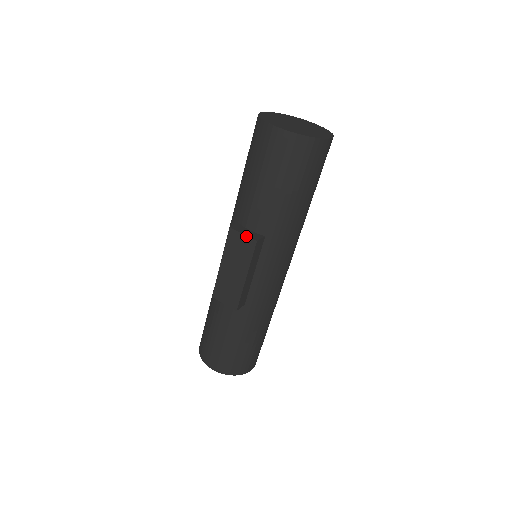
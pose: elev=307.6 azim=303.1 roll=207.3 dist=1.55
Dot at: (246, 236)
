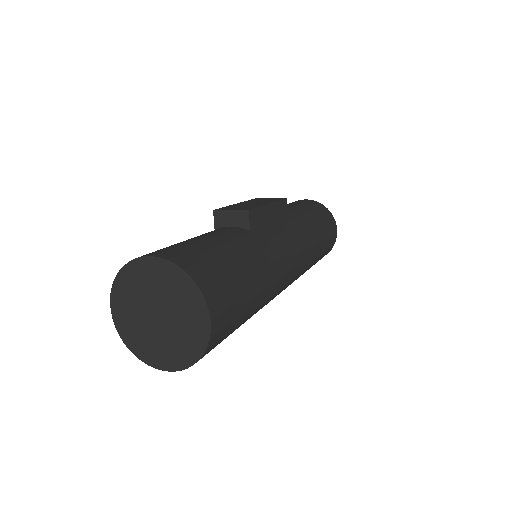
Dot at: (275, 198)
